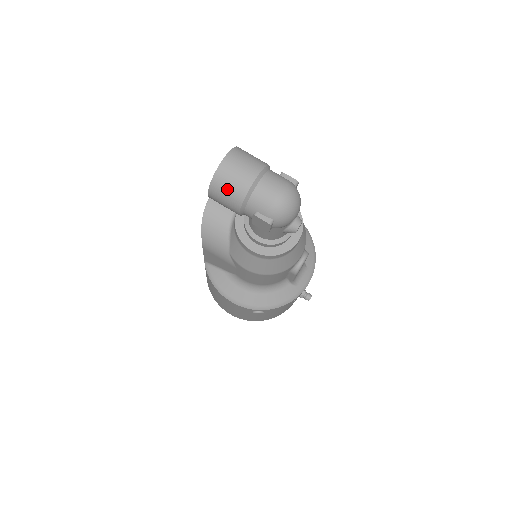
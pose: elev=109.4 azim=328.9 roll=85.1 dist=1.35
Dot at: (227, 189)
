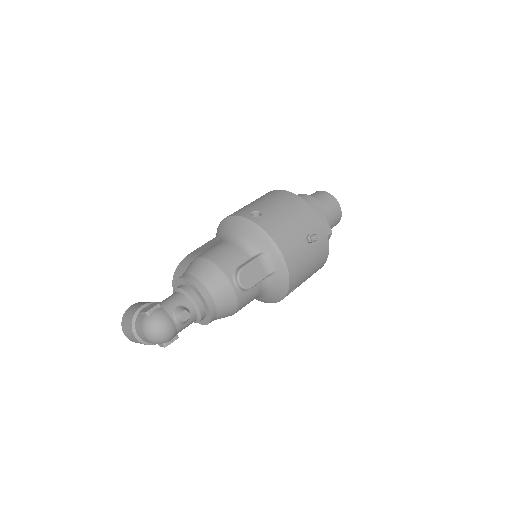
Dot at: occluded
